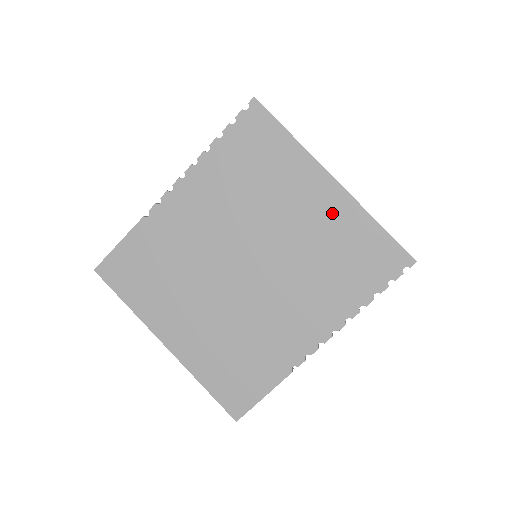
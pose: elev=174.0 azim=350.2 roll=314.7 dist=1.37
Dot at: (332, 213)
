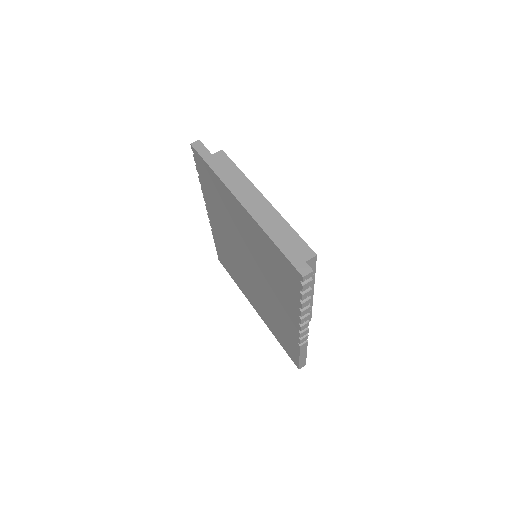
Dot at: (253, 231)
